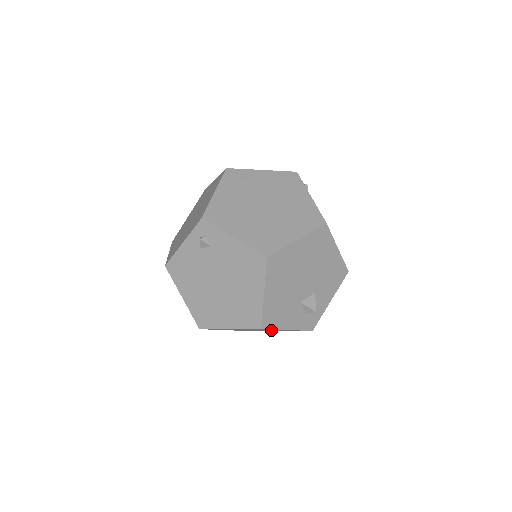
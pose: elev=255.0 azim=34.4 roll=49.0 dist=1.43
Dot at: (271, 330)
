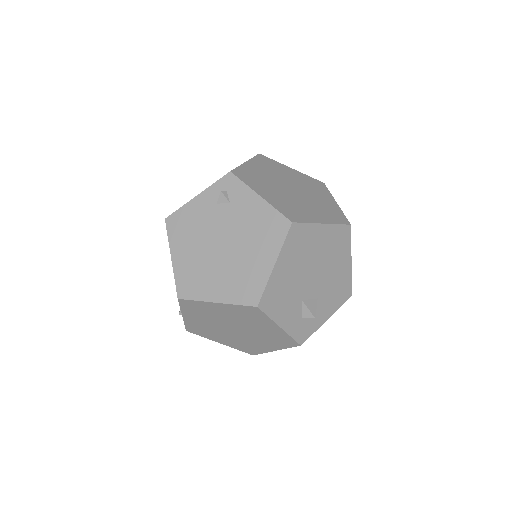
Dot at: (252, 336)
